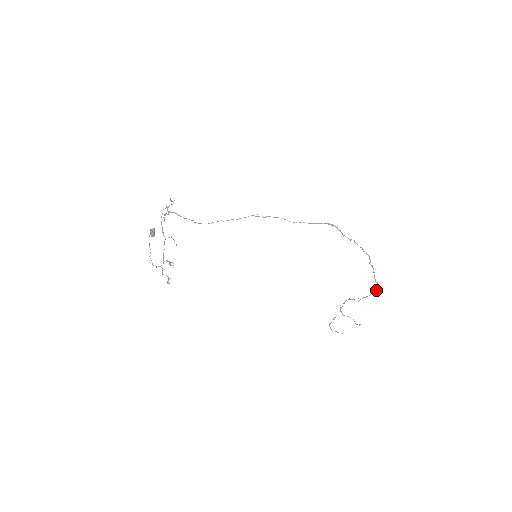
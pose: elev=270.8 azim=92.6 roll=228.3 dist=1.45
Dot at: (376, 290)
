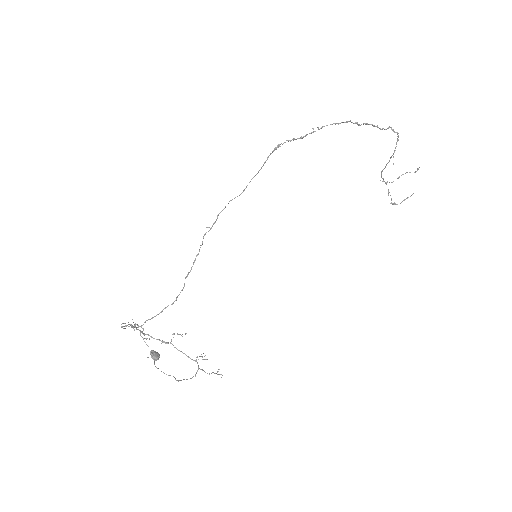
Dot at: occluded
